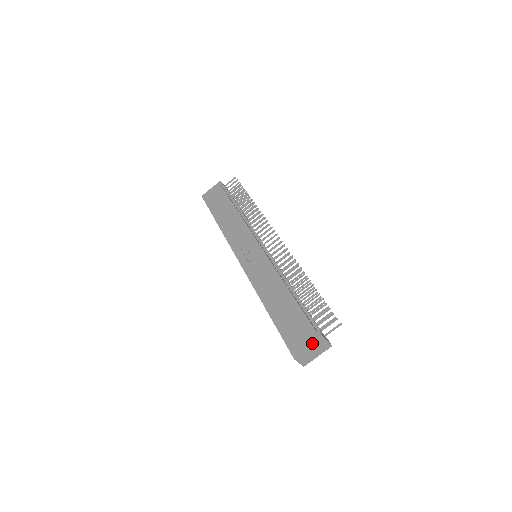
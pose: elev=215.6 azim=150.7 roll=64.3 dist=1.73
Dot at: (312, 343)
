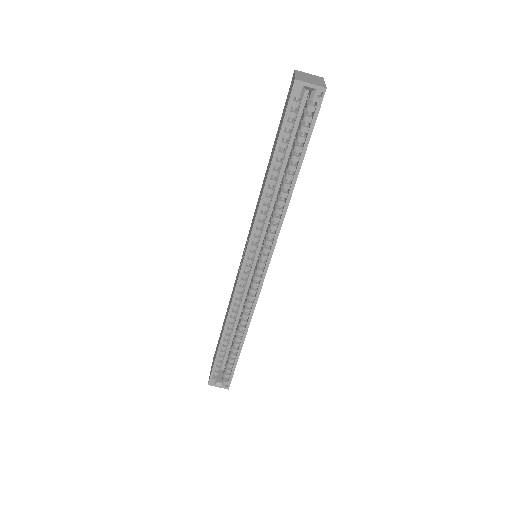
Dot at: (293, 76)
